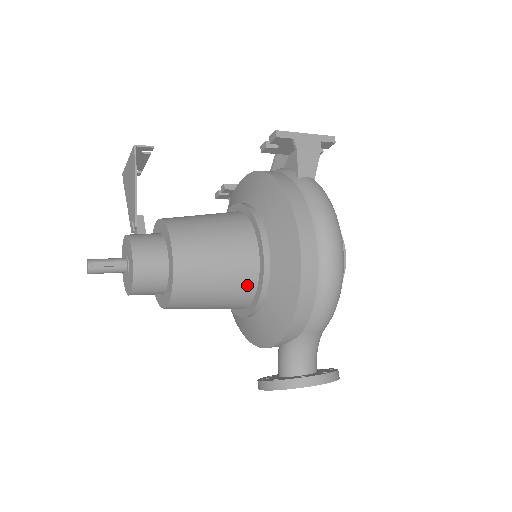
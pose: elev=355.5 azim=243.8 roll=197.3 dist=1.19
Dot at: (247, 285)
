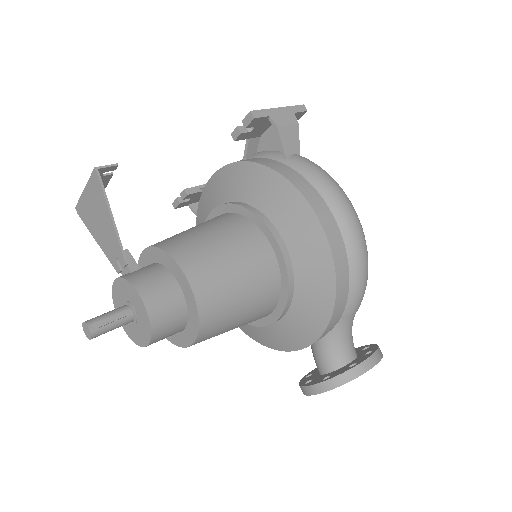
Dot at: (271, 289)
